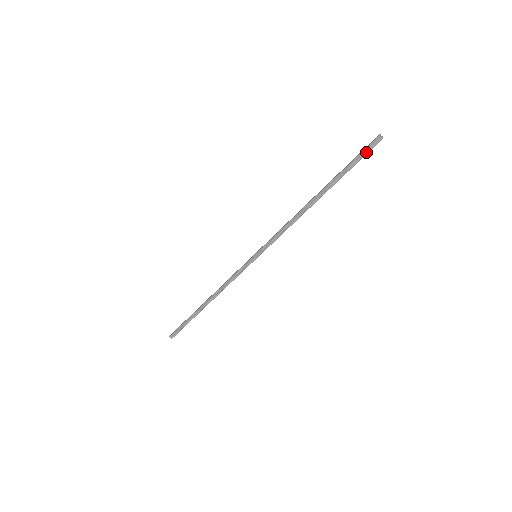
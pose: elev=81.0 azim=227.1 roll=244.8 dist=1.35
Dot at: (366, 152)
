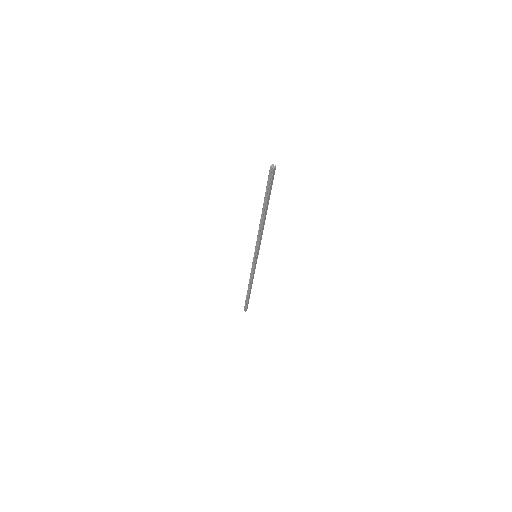
Dot at: (270, 180)
